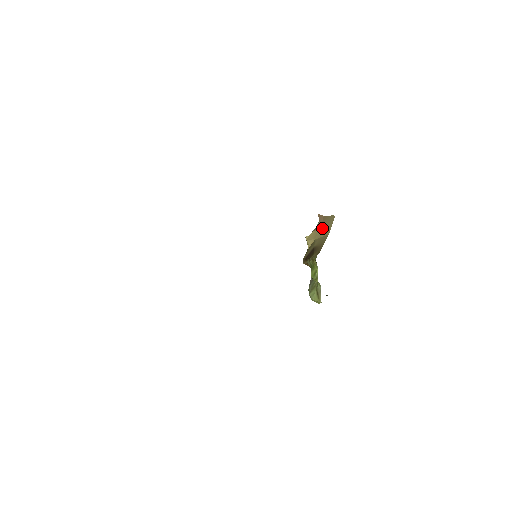
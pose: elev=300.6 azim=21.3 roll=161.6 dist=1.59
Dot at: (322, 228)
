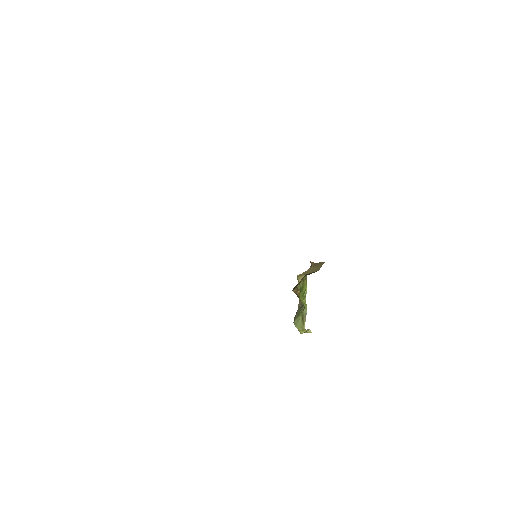
Dot at: (313, 268)
